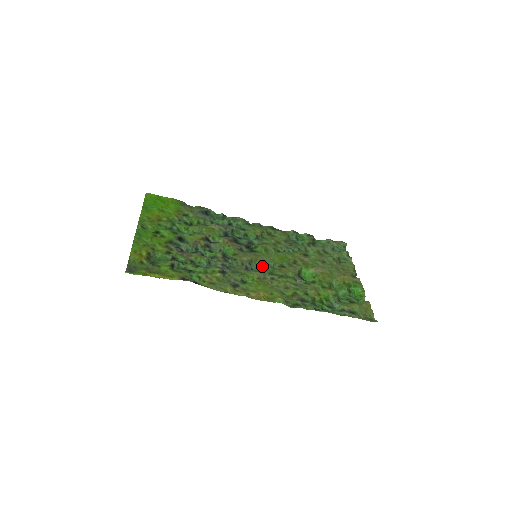
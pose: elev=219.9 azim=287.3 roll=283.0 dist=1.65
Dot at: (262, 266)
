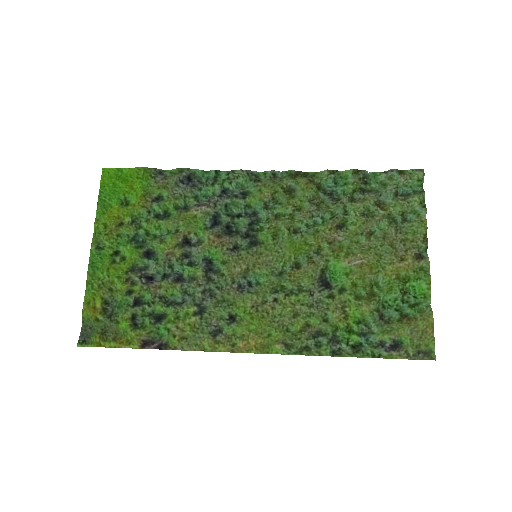
Dot at: (263, 275)
